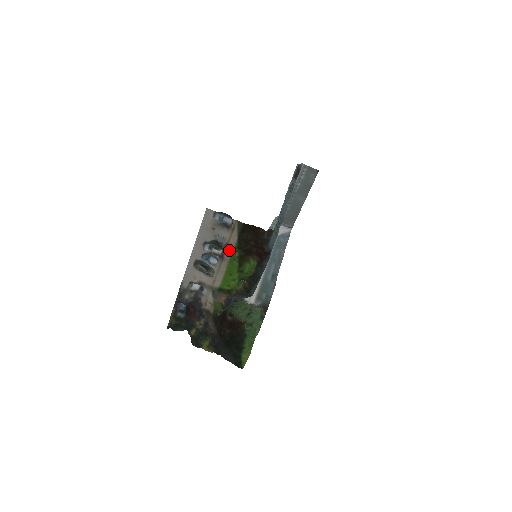
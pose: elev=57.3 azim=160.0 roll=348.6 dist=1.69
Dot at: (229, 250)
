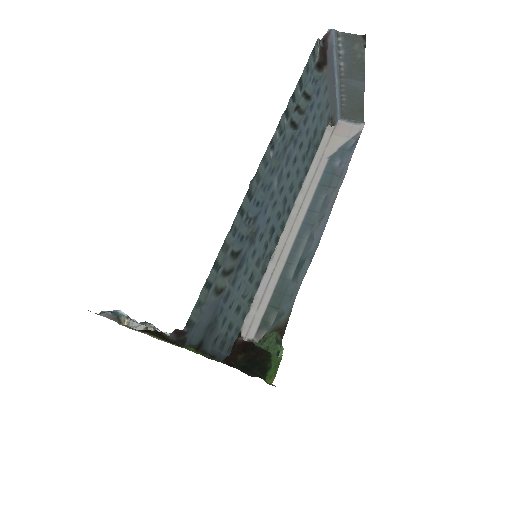
Dot at: occluded
